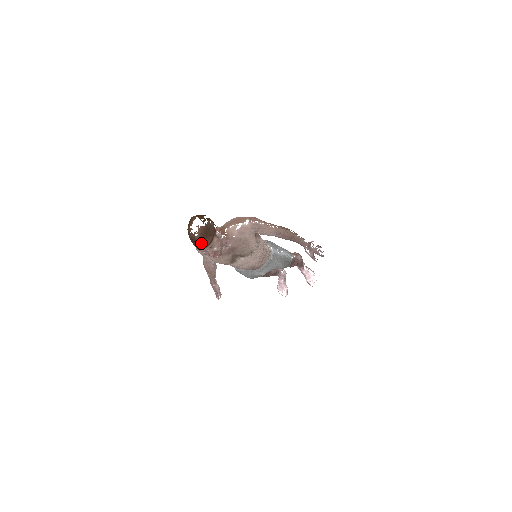
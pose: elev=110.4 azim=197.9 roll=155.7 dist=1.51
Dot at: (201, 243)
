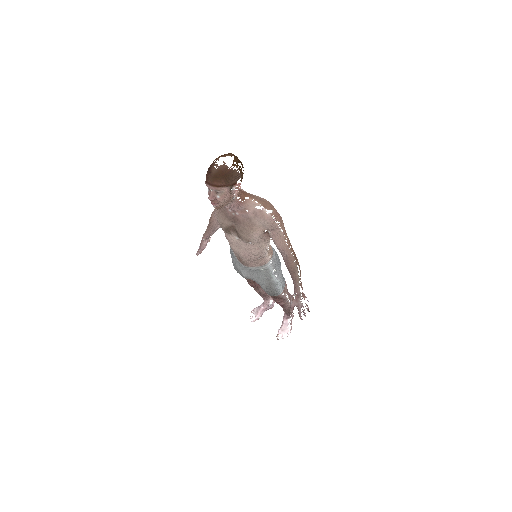
Dot at: (212, 177)
